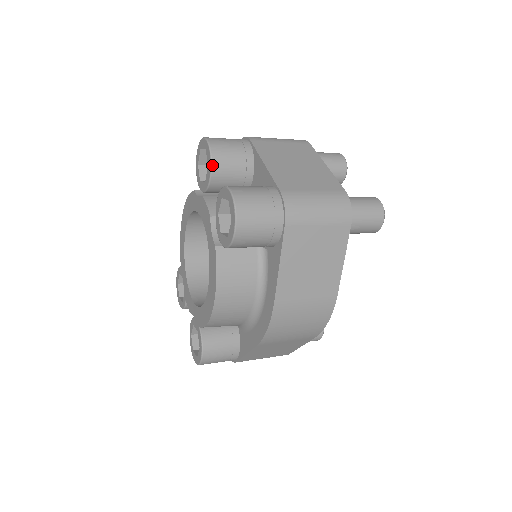
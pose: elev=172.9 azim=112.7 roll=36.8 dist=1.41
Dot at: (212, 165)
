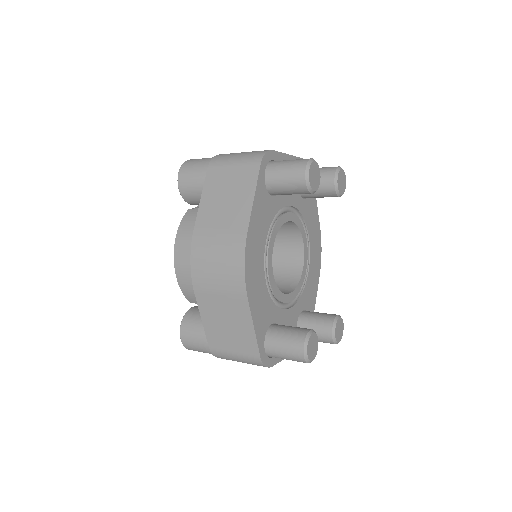
Dot at: occluded
